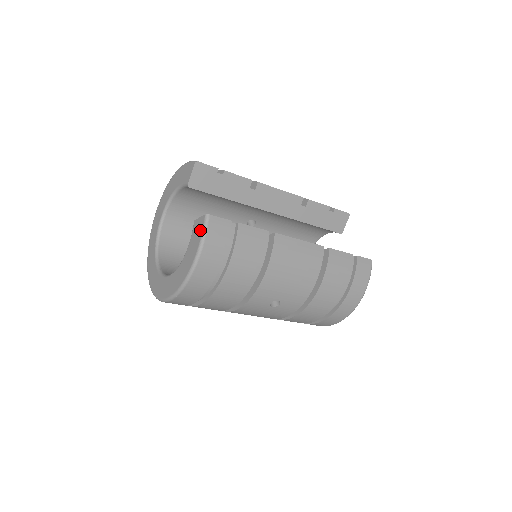
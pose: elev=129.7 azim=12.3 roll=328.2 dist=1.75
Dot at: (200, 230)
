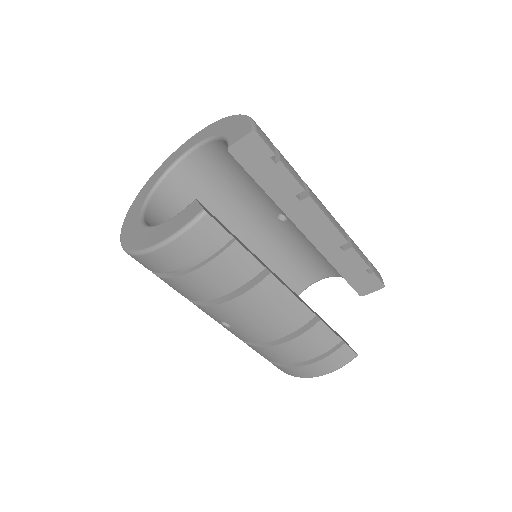
Dot at: (187, 219)
